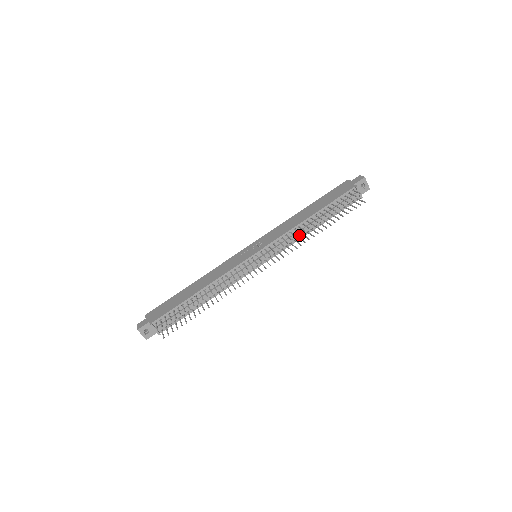
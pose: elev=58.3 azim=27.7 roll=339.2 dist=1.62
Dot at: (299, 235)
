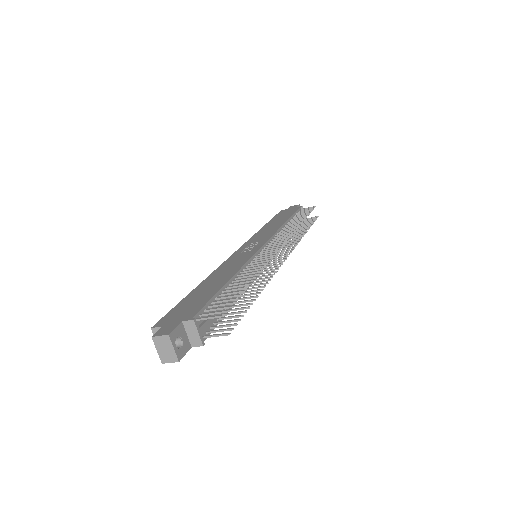
Dot at: occluded
